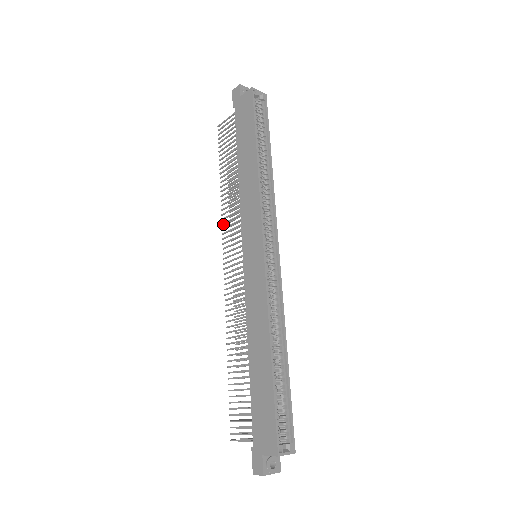
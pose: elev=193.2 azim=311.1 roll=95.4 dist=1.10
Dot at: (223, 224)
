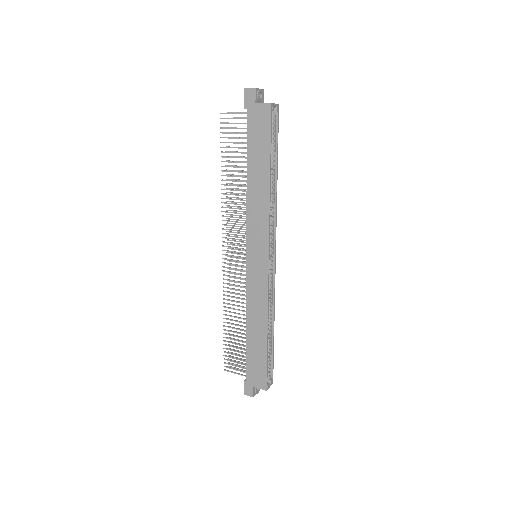
Dot at: (223, 216)
